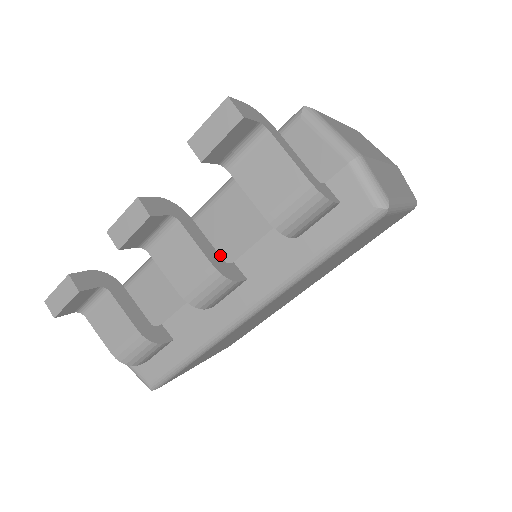
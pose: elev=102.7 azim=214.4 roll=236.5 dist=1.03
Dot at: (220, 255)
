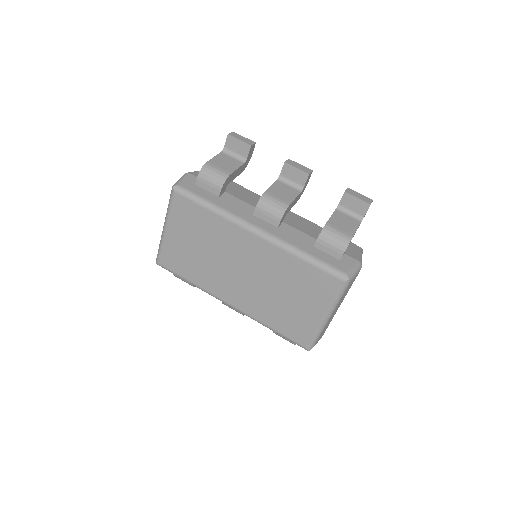
Dot at: occluded
